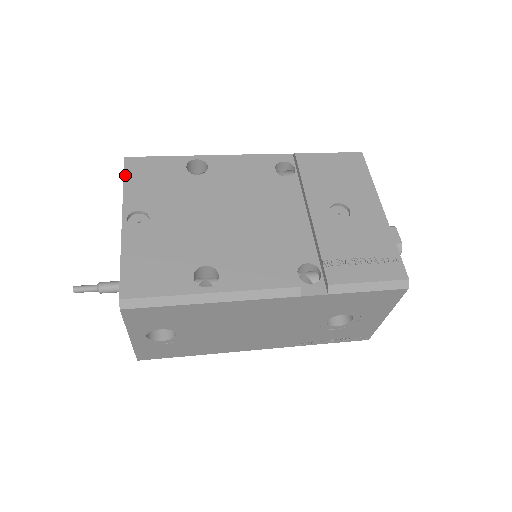
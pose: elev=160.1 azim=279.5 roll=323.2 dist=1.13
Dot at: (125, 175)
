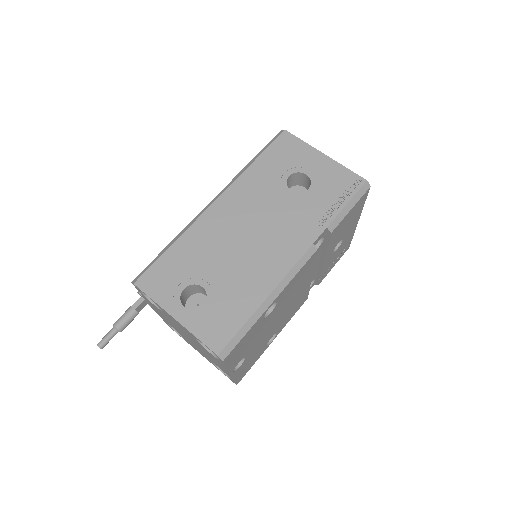
Dot at: (227, 365)
